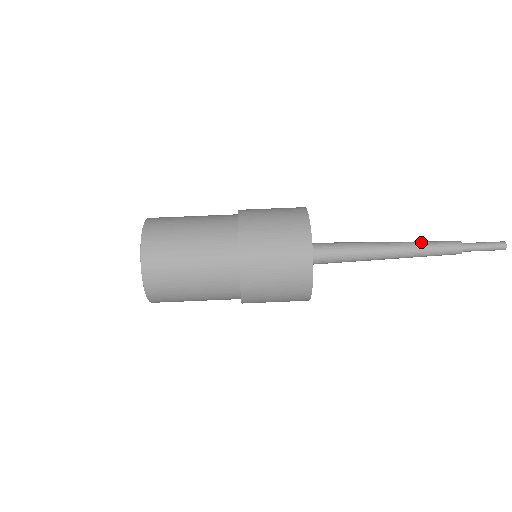
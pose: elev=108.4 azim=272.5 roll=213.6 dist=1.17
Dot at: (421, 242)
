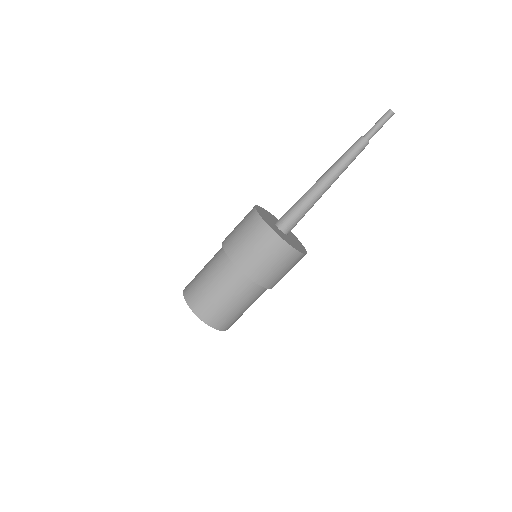
Dot at: (340, 162)
